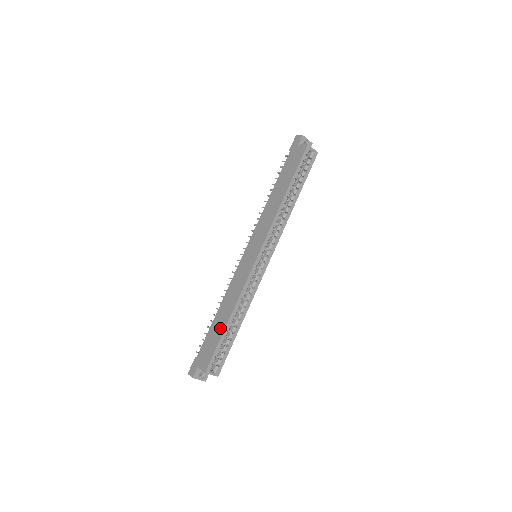
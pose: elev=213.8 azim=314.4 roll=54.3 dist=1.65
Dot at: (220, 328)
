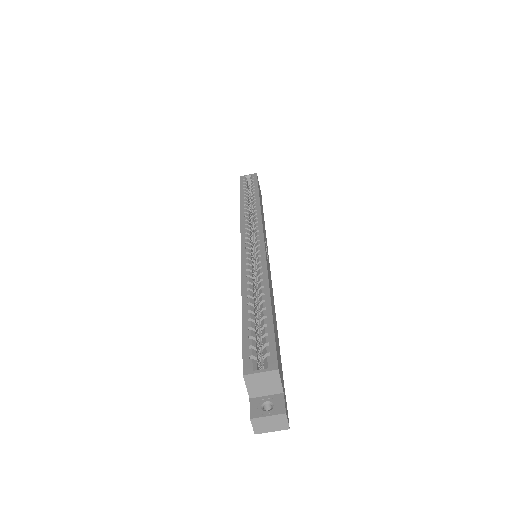
Dot at: occluded
